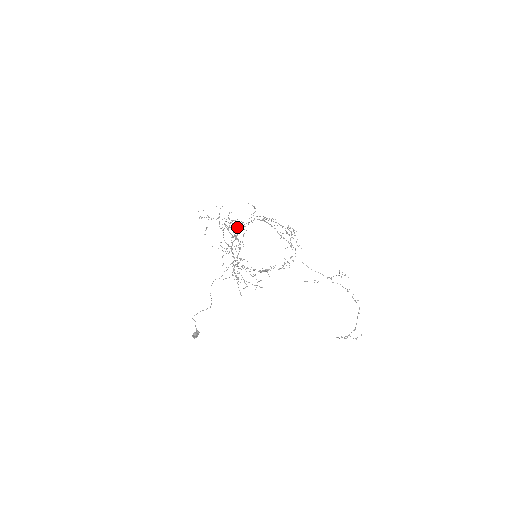
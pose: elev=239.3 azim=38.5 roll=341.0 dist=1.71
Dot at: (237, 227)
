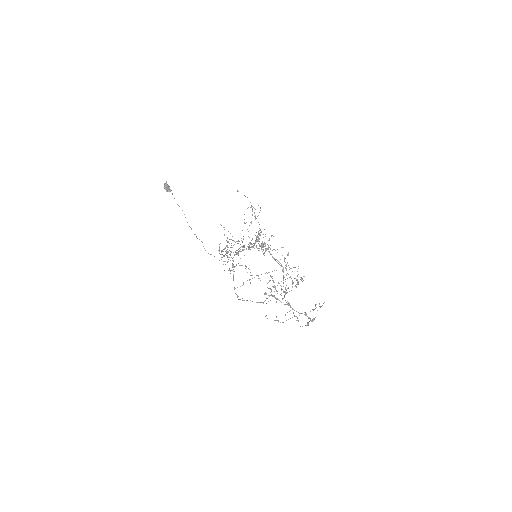
Dot at: (265, 243)
